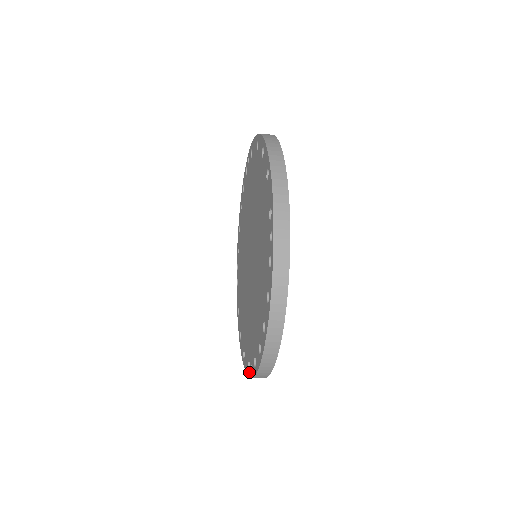
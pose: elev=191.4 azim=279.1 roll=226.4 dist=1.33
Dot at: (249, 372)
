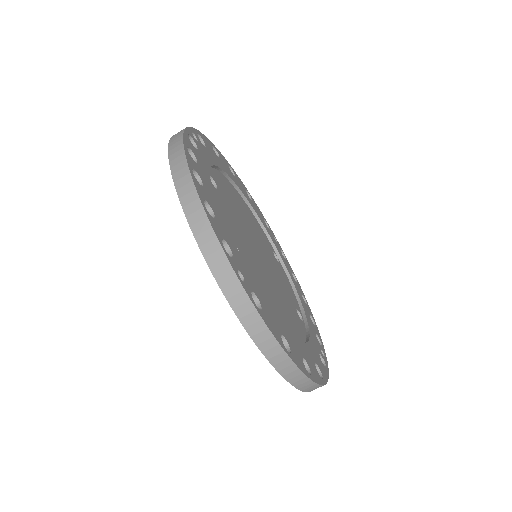
Dot at: (234, 309)
